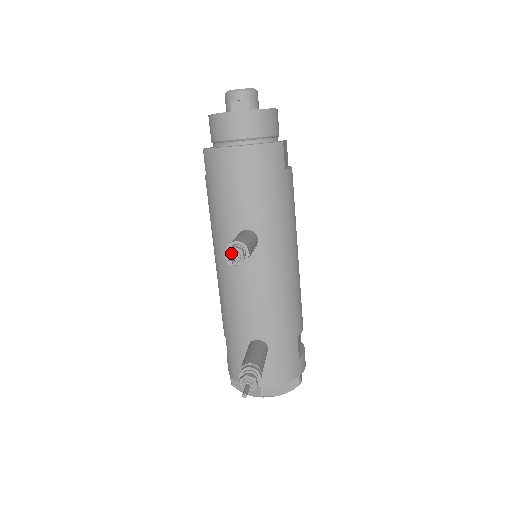
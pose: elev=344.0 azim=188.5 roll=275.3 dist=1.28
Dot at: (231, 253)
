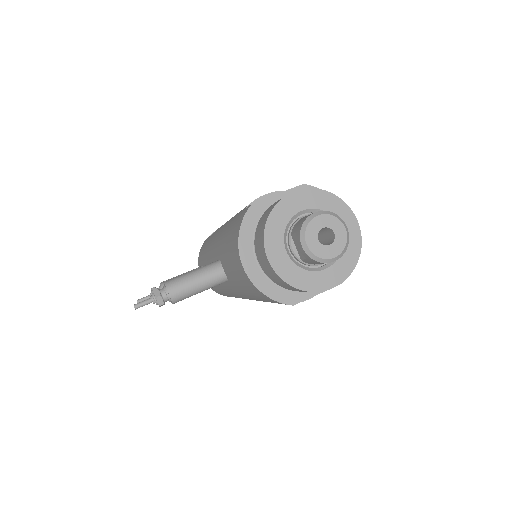
Dot at: (152, 298)
